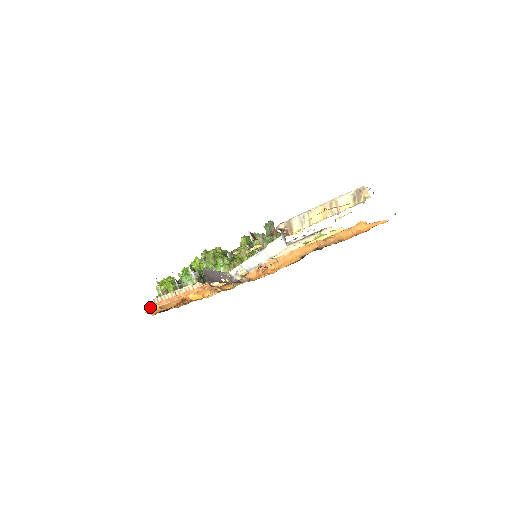
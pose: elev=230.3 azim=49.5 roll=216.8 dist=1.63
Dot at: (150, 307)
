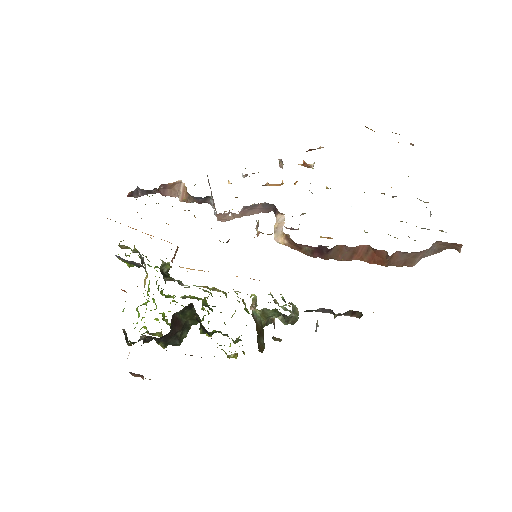
Dot at: occluded
